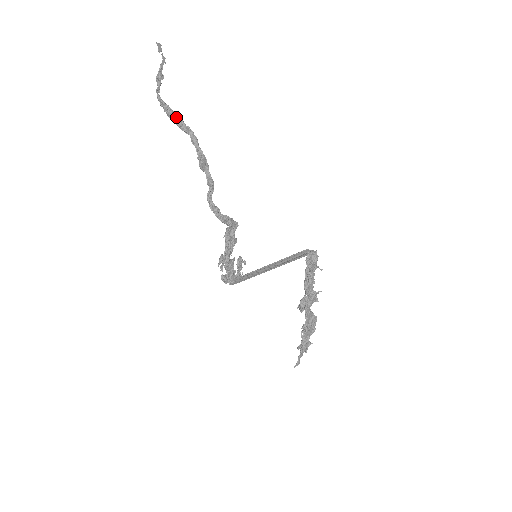
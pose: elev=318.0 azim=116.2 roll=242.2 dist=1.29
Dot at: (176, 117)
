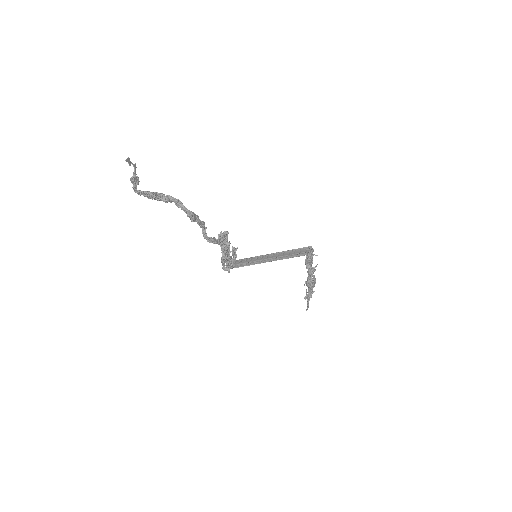
Dot at: (157, 196)
